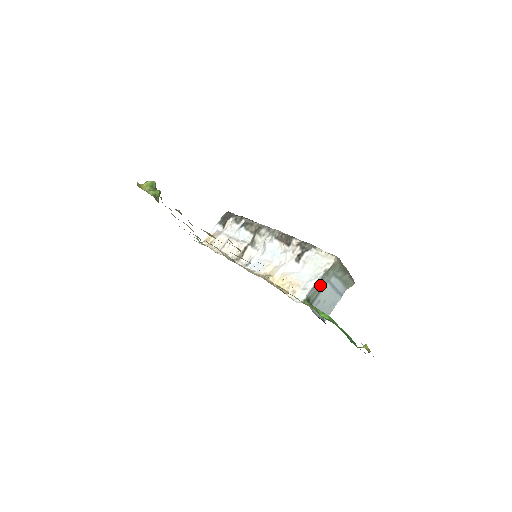
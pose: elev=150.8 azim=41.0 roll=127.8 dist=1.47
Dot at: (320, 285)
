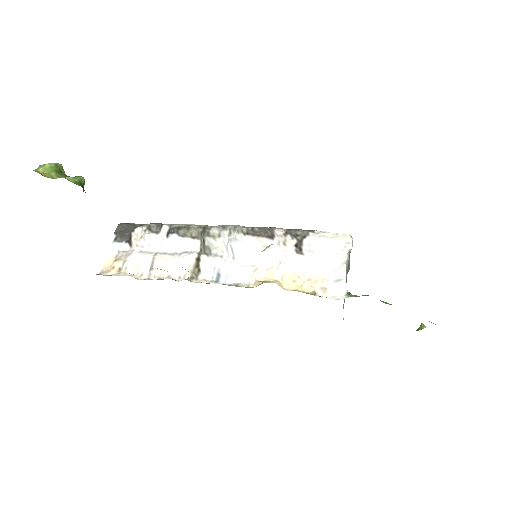
Dot at: occluded
